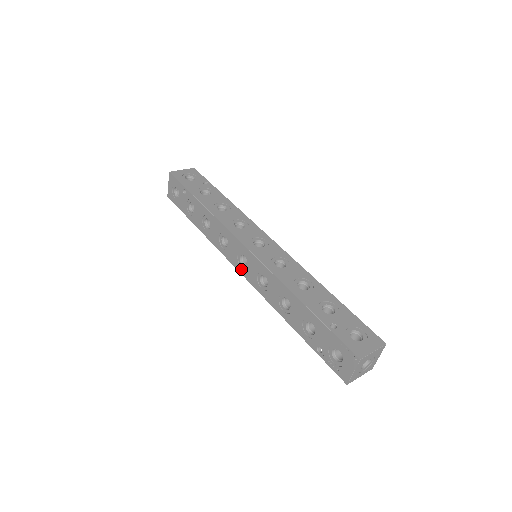
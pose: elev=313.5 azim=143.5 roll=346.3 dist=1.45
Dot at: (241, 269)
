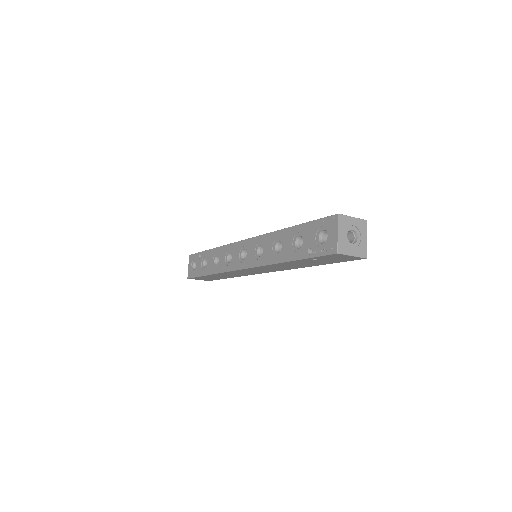
Dot at: (243, 264)
